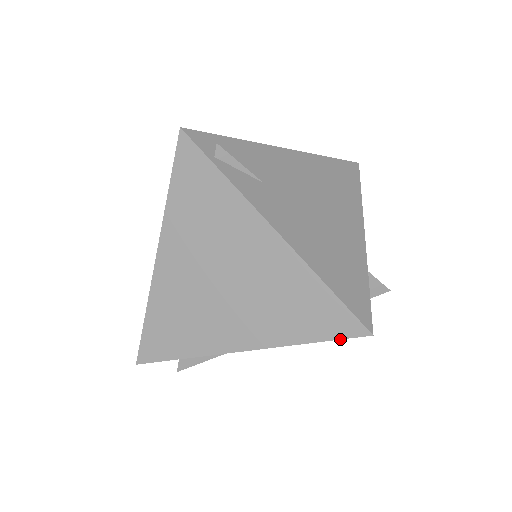
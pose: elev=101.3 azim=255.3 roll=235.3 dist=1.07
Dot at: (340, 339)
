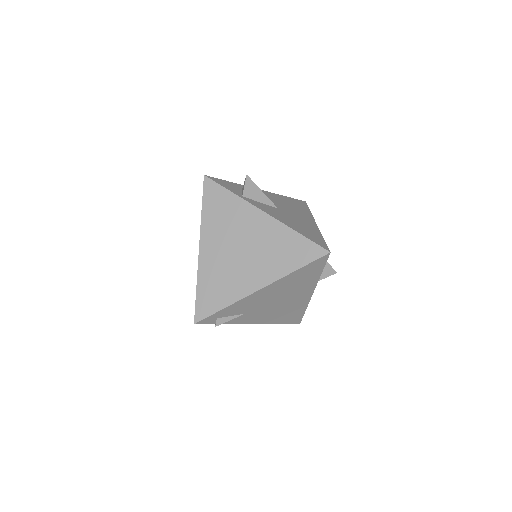
Dot at: occluded
